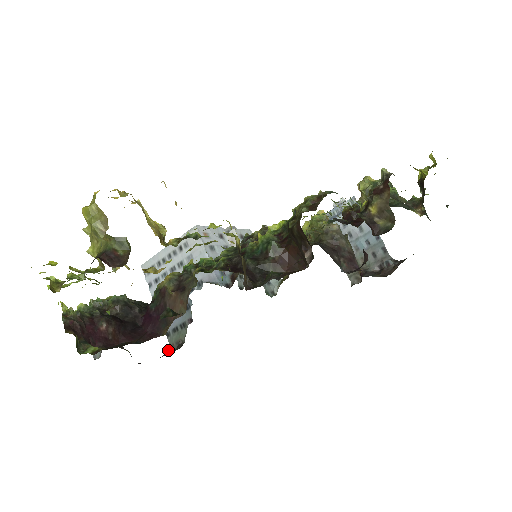
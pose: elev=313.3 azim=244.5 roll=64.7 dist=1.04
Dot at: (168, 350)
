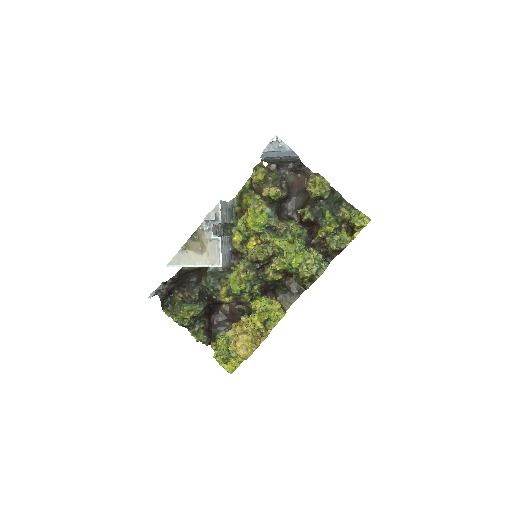
Dot at: occluded
